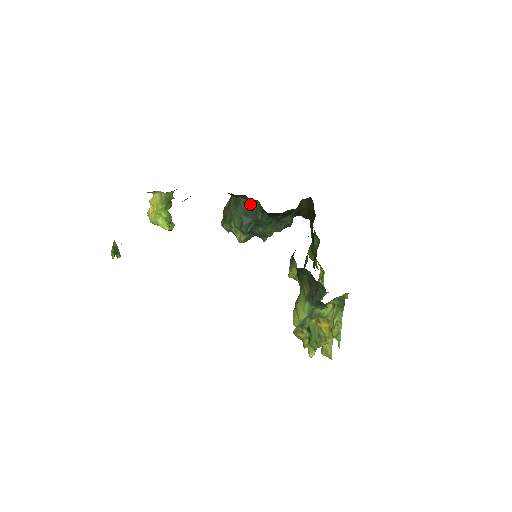
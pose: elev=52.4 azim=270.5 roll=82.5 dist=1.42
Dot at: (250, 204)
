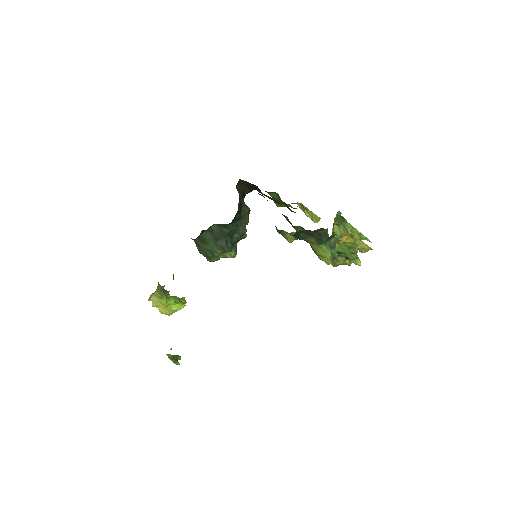
Dot at: (211, 231)
